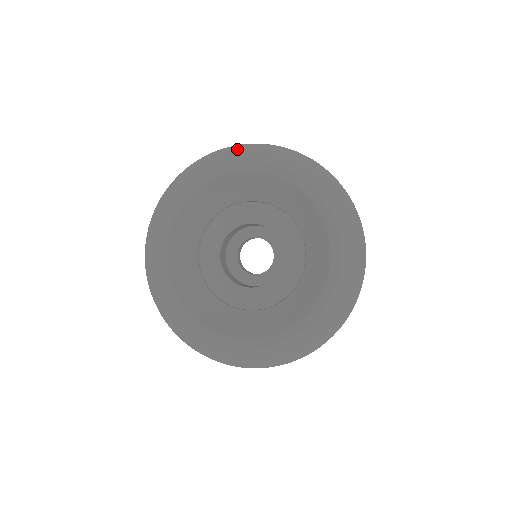
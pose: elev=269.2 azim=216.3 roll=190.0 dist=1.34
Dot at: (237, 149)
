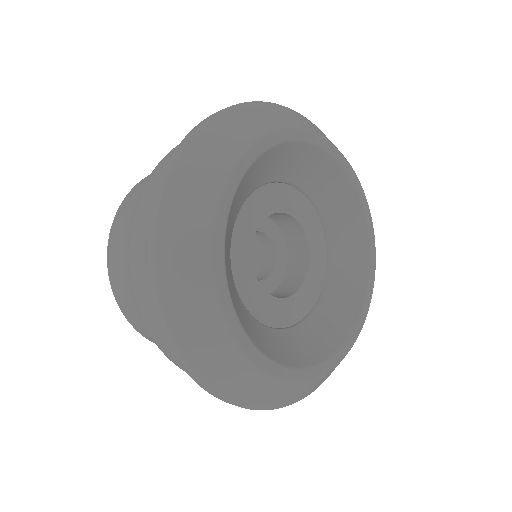
Dot at: (271, 107)
